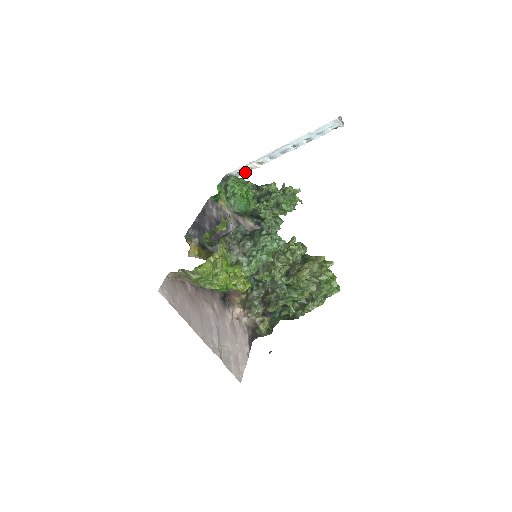
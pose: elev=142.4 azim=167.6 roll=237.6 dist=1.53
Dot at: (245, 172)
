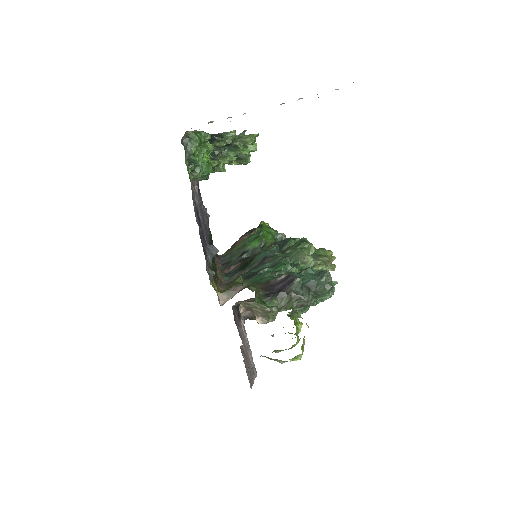
Dot at: occluded
